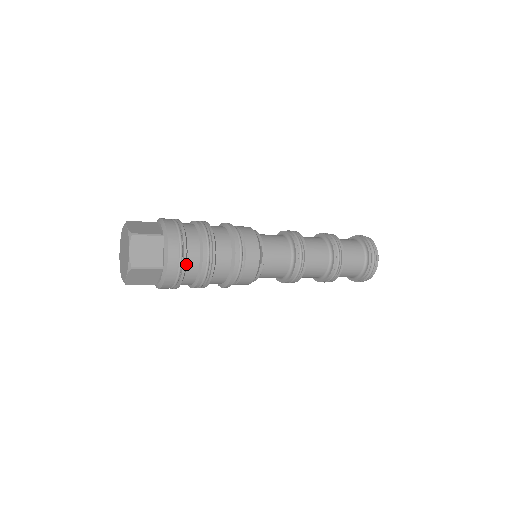
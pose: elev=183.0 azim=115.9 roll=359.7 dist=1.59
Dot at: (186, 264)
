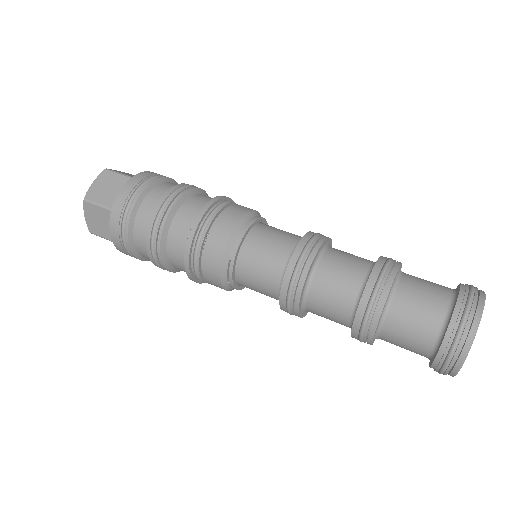
Dot at: (135, 250)
